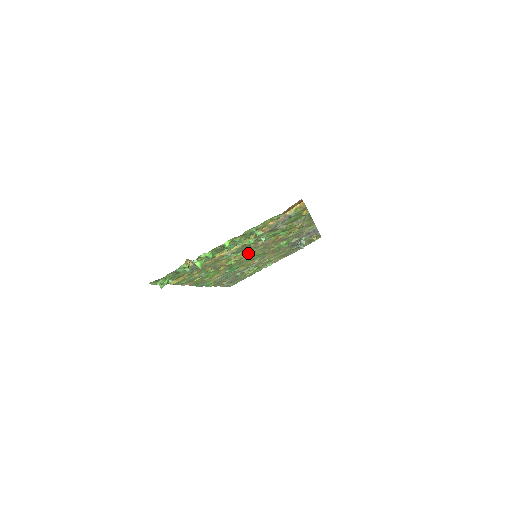
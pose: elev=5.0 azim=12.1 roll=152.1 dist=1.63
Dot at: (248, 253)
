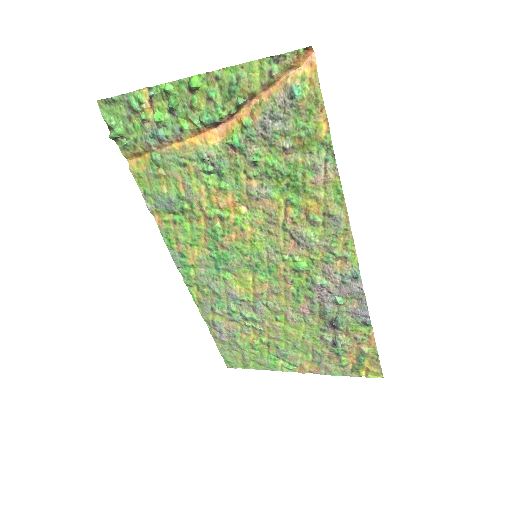
Dot at: (242, 218)
